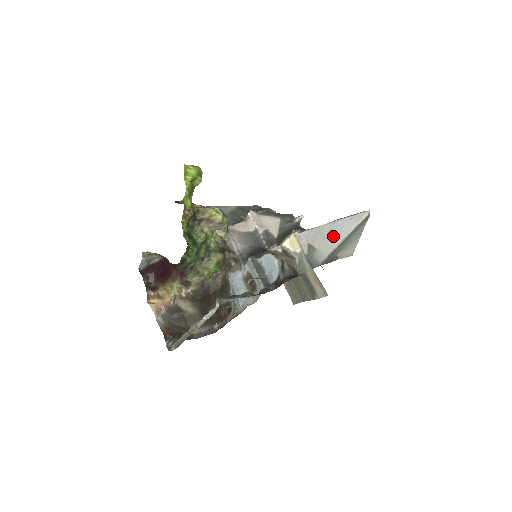
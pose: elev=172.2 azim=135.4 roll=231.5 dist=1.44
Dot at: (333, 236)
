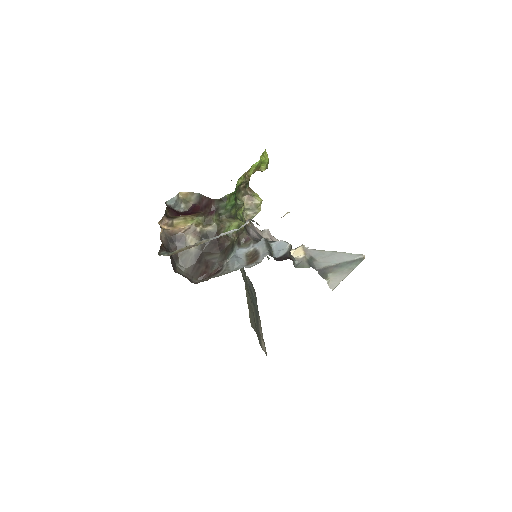
Dot at: (333, 258)
